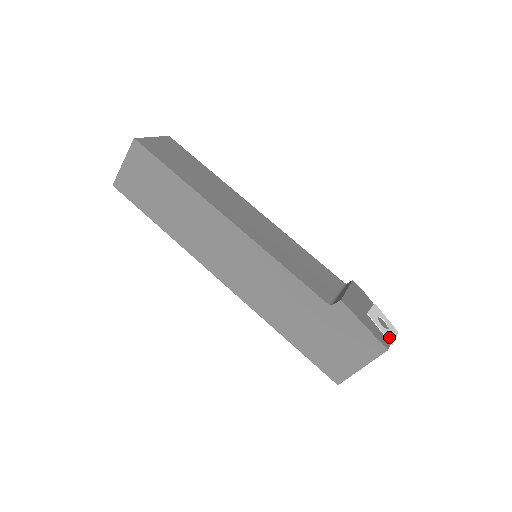
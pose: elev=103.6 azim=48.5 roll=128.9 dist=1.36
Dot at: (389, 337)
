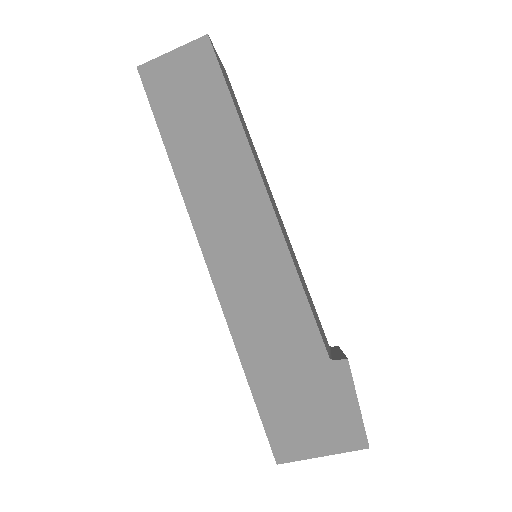
Dot at: occluded
